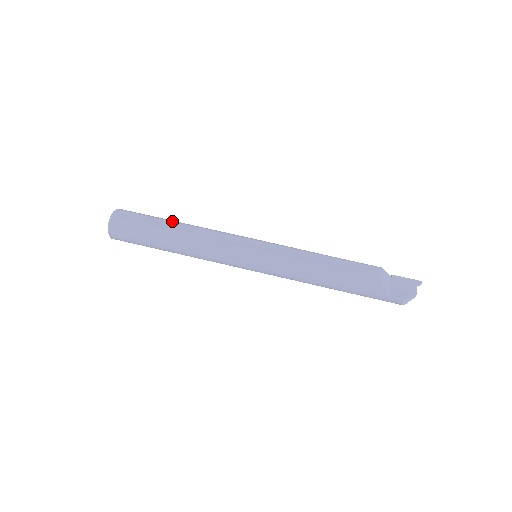
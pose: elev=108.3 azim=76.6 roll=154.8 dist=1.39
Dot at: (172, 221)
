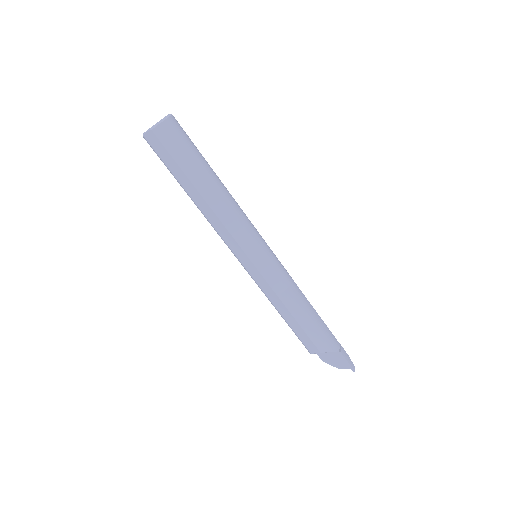
Dot at: (195, 187)
